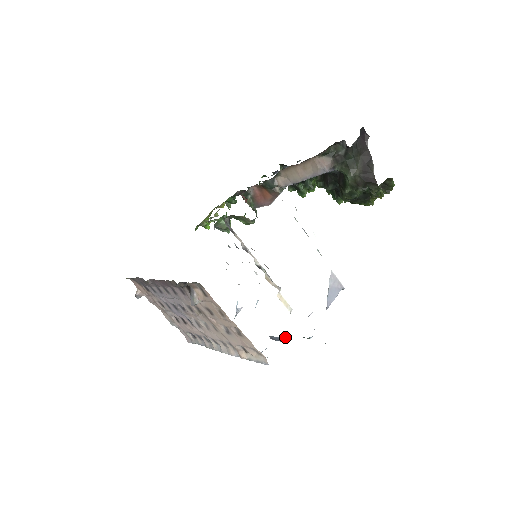
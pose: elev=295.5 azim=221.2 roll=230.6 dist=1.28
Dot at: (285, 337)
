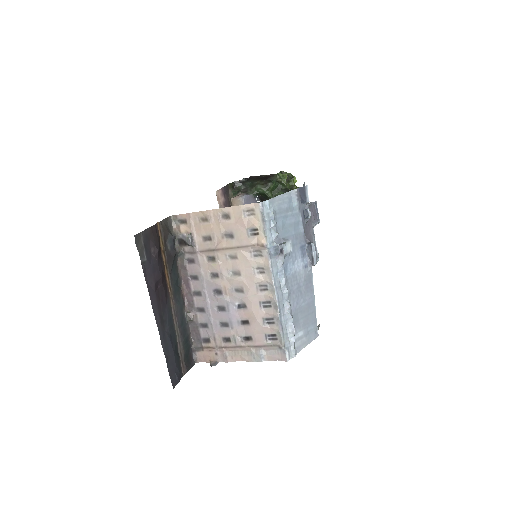
Dot at: (310, 242)
